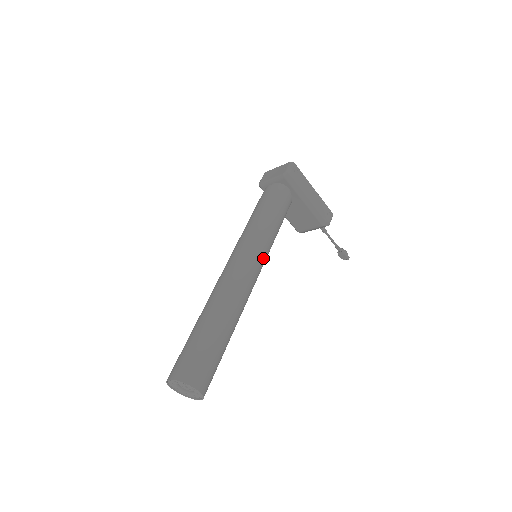
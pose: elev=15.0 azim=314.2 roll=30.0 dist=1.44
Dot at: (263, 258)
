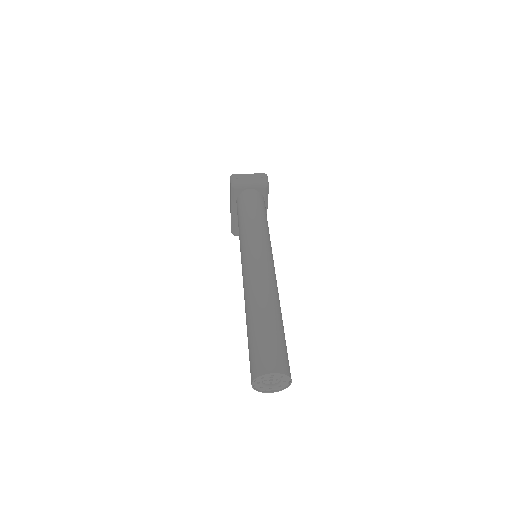
Dot at: occluded
